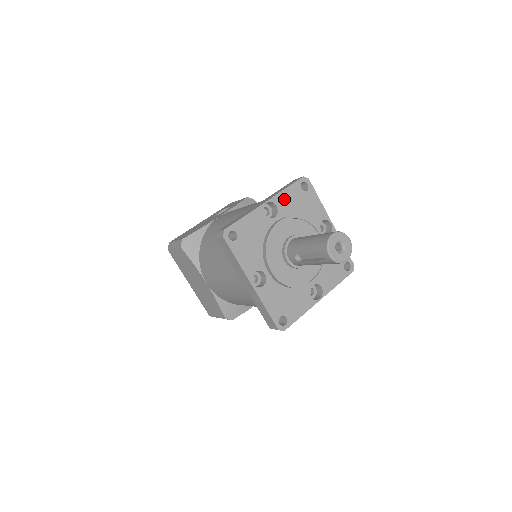
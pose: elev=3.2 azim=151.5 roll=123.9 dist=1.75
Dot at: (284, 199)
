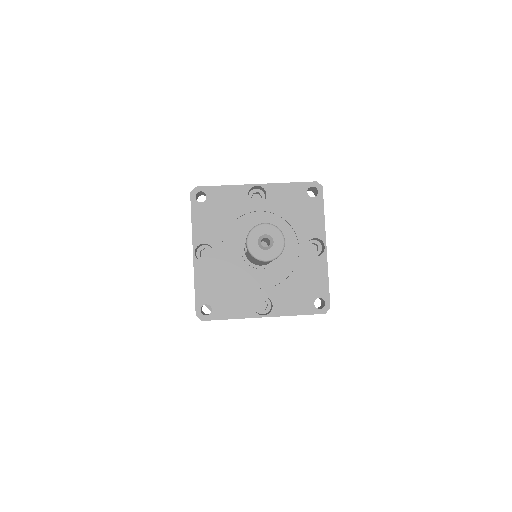
Dot at: (280, 192)
